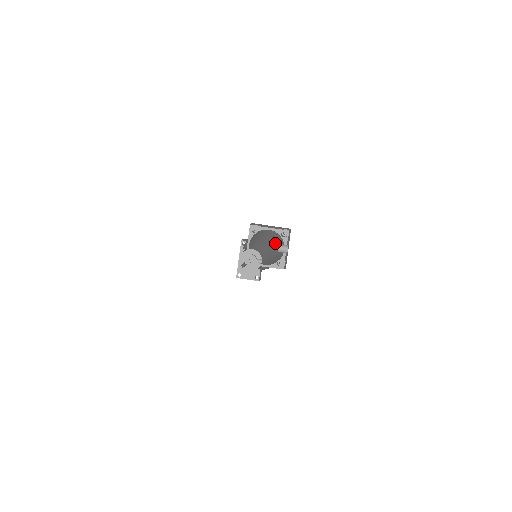
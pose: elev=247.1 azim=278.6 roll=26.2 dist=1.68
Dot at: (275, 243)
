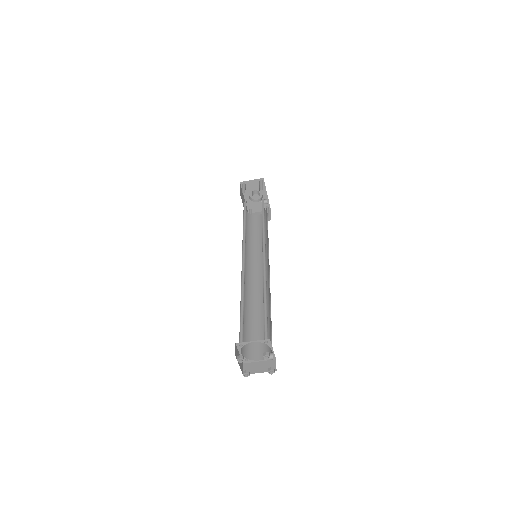
Dot at: (265, 304)
